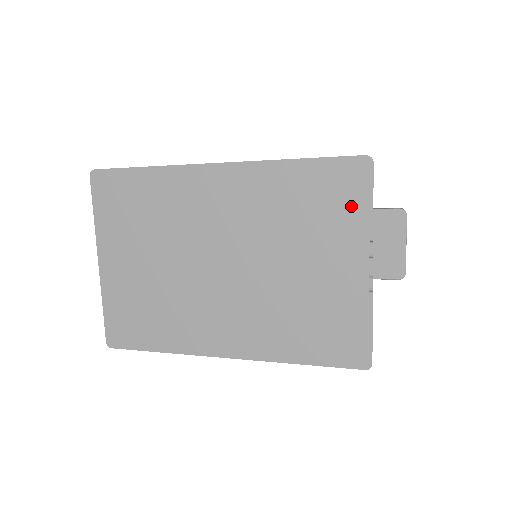
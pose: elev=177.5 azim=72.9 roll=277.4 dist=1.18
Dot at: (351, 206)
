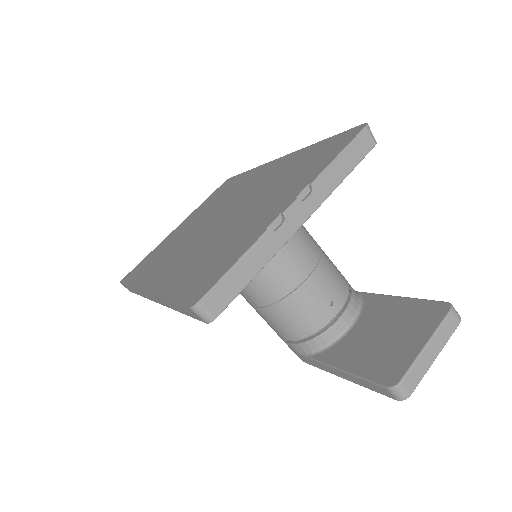
Dot at: (322, 161)
